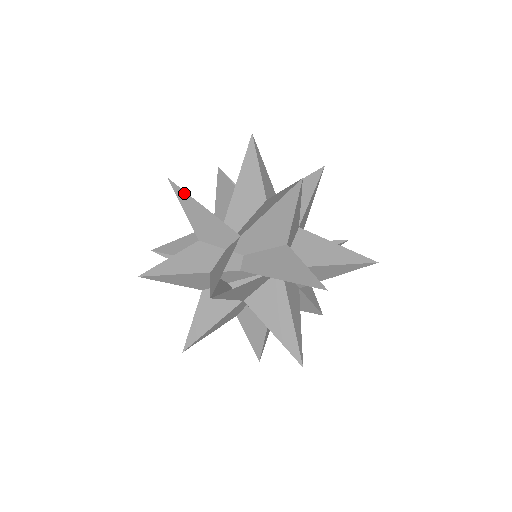
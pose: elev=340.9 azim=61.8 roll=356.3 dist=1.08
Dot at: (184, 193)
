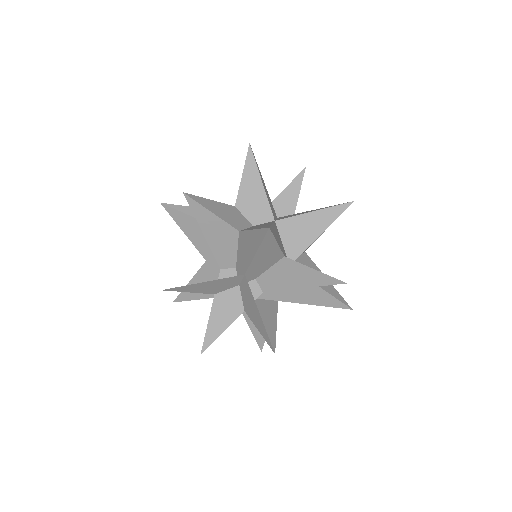
Dot at: (181, 287)
